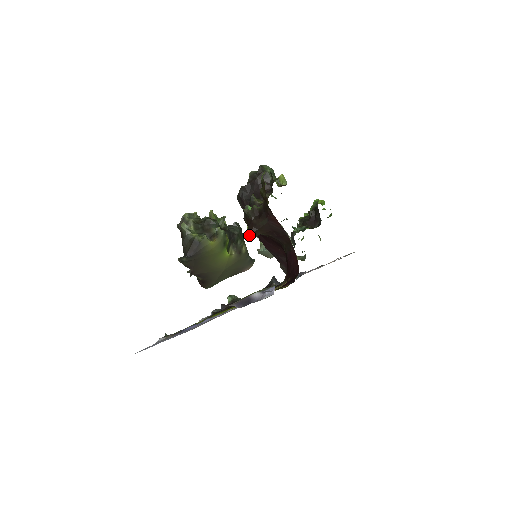
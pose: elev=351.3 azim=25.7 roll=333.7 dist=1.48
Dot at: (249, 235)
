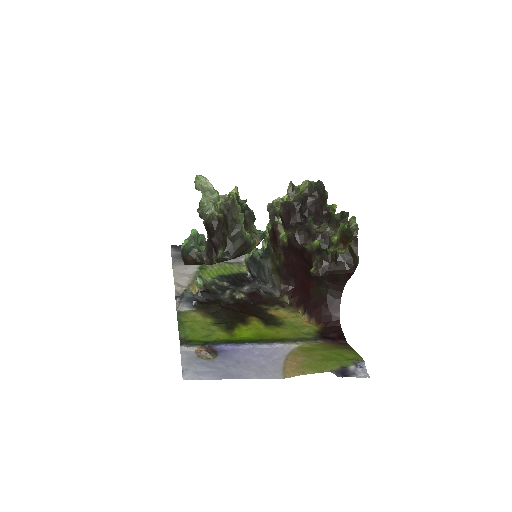
Dot at: (320, 275)
